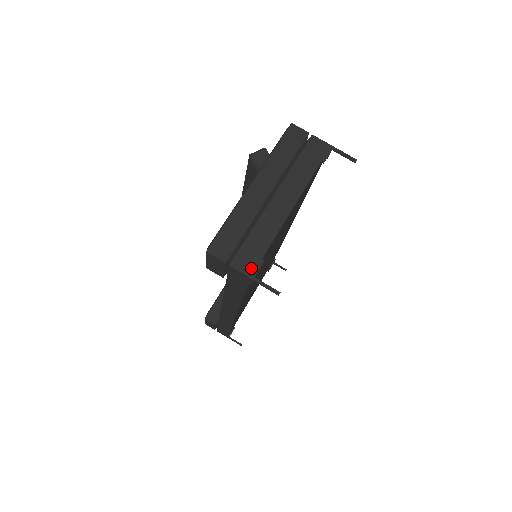
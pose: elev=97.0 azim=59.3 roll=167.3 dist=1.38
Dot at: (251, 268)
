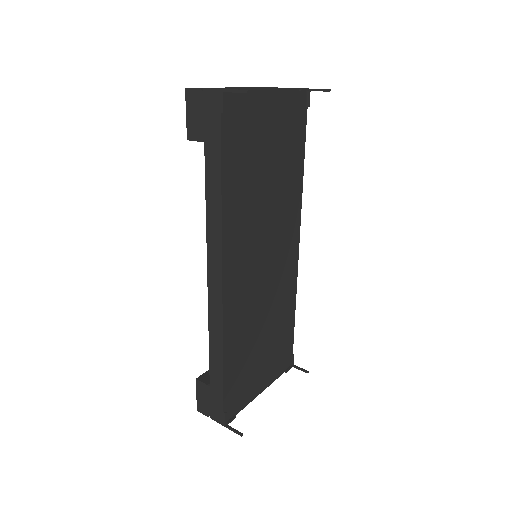
Dot at: occluded
